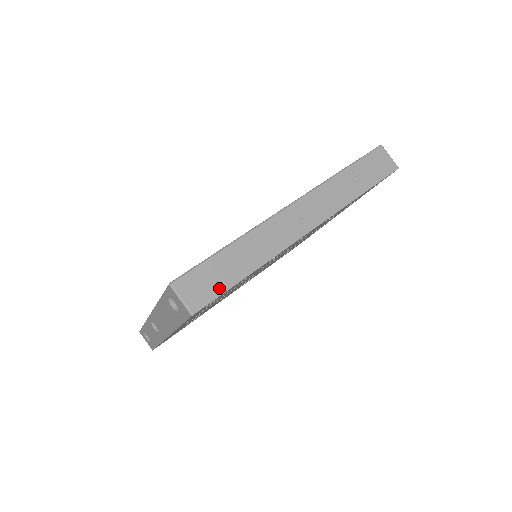
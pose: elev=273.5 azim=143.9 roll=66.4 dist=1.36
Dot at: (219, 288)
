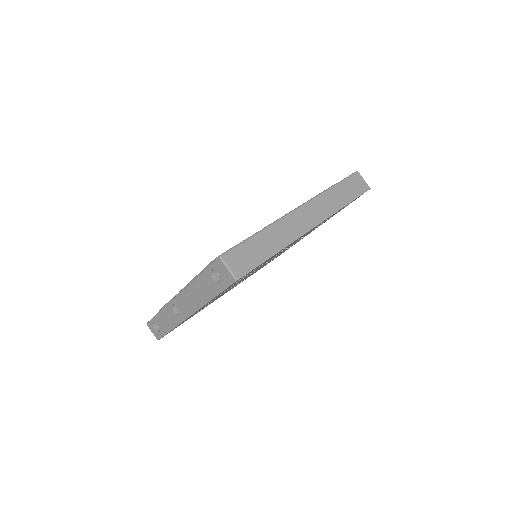
Dot at: (254, 262)
